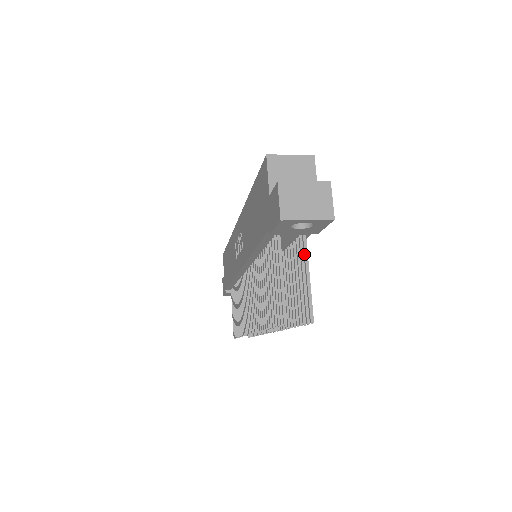
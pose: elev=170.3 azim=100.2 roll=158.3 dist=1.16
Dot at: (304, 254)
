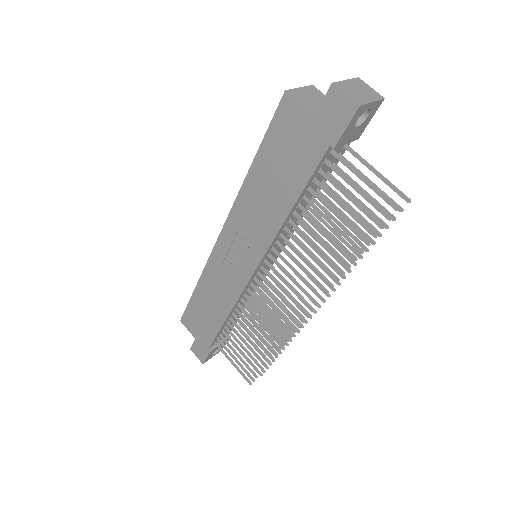
Dot at: (360, 159)
